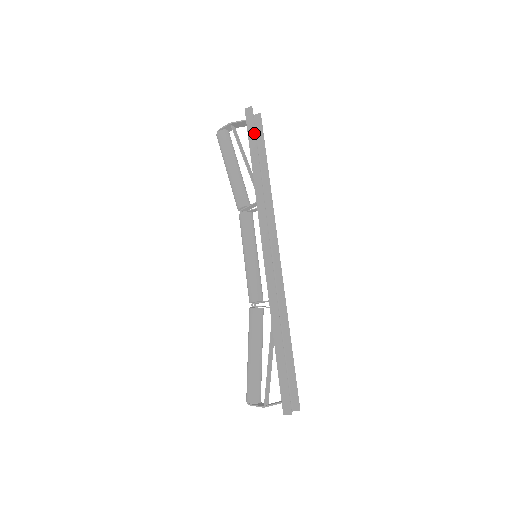
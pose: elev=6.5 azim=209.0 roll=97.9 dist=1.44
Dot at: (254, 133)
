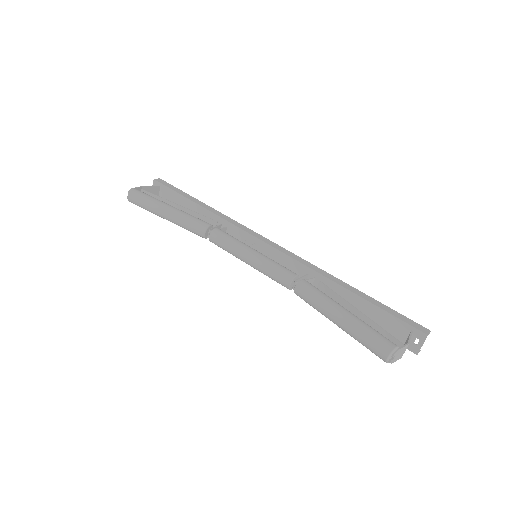
Dot at: (178, 189)
